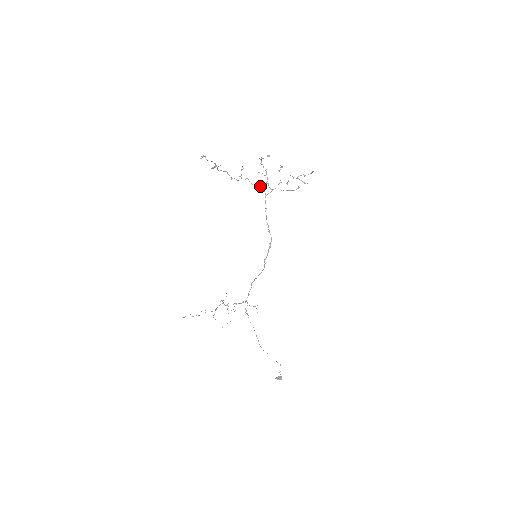
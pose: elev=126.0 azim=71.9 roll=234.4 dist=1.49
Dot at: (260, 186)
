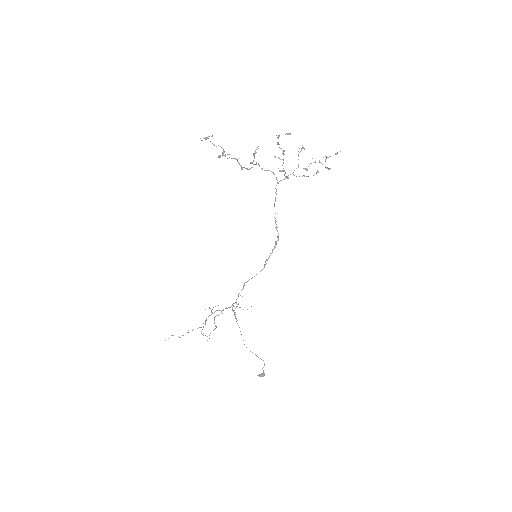
Dot at: (272, 172)
